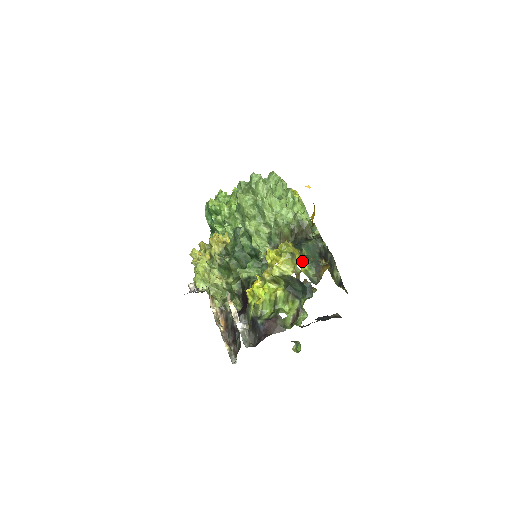
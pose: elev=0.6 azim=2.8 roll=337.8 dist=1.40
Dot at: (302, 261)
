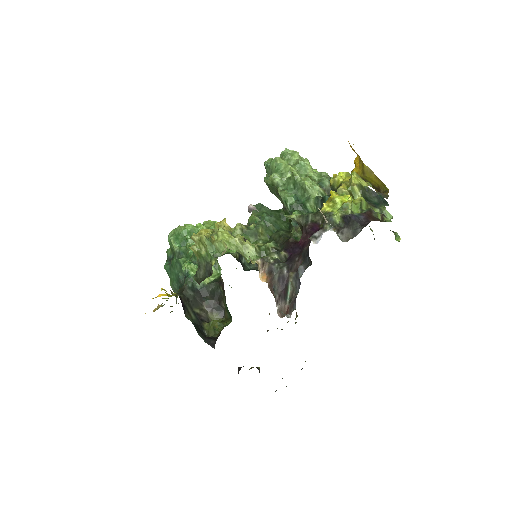
Dot at: occluded
